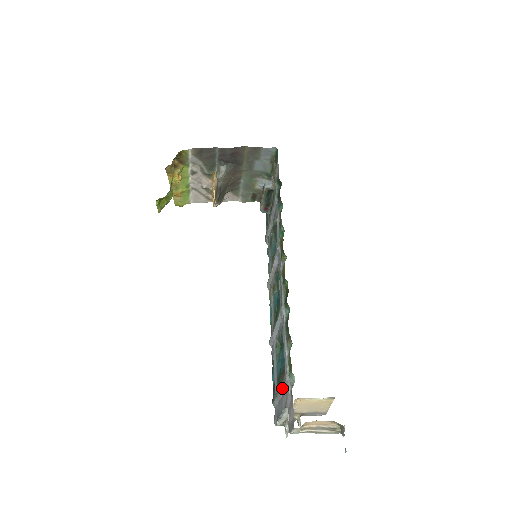
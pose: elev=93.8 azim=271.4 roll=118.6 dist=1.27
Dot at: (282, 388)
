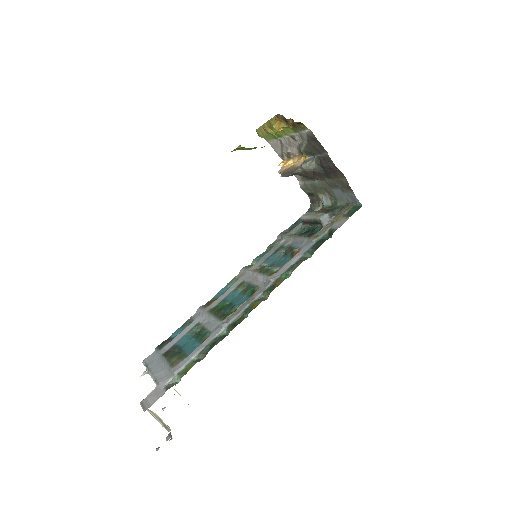
Dot at: (168, 366)
